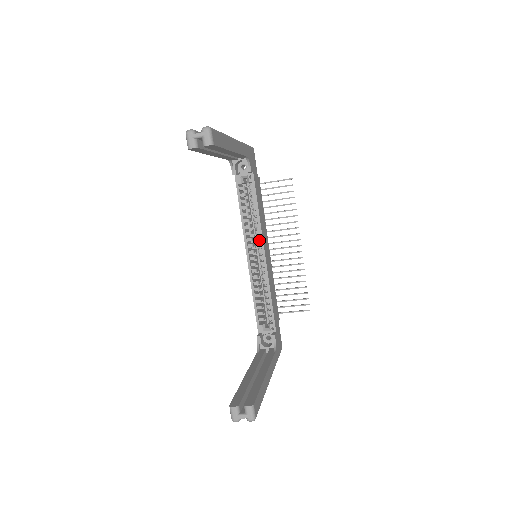
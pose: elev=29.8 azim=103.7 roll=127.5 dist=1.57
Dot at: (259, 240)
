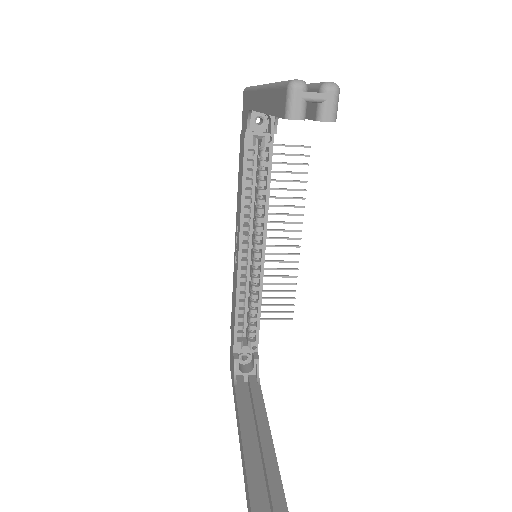
Dot at: (259, 231)
